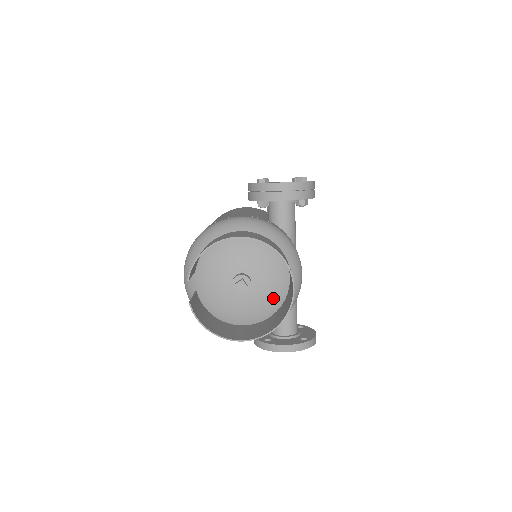
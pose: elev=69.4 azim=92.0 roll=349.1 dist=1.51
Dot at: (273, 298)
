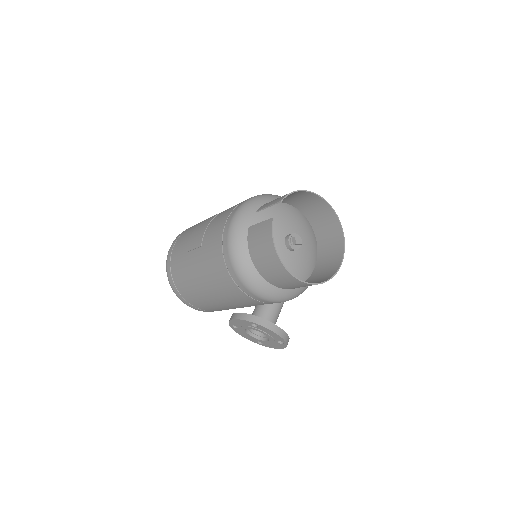
Dot at: (302, 272)
